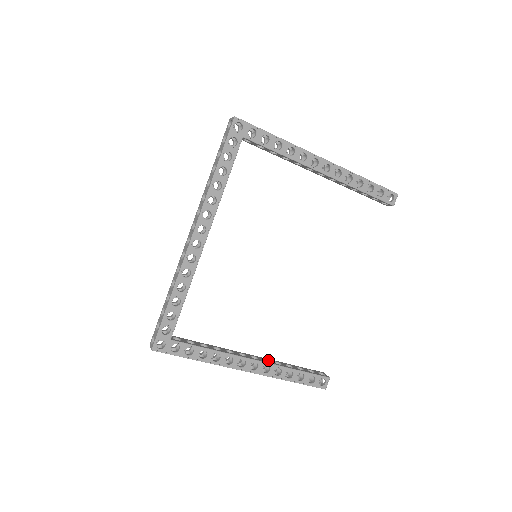
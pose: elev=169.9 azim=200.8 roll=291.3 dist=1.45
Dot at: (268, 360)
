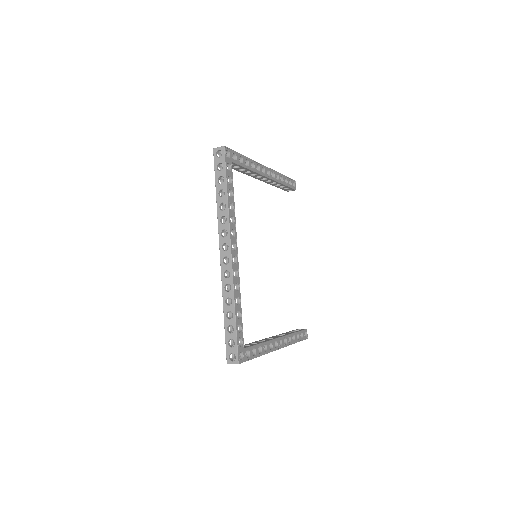
Dot at: (279, 335)
